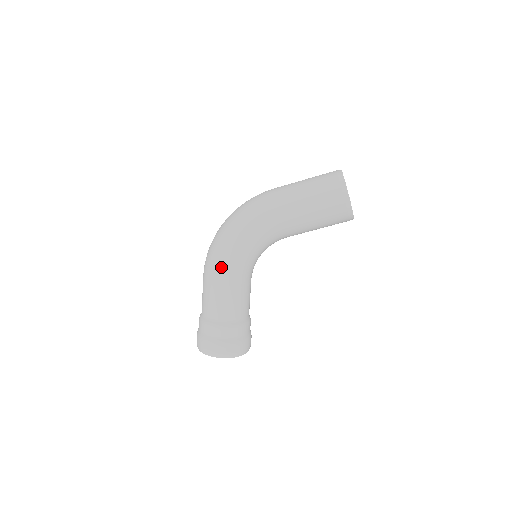
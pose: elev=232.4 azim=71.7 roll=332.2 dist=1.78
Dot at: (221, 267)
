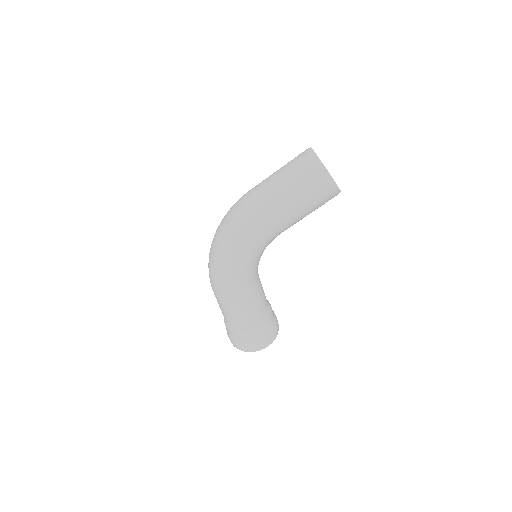
Dot at: (233, 287)
